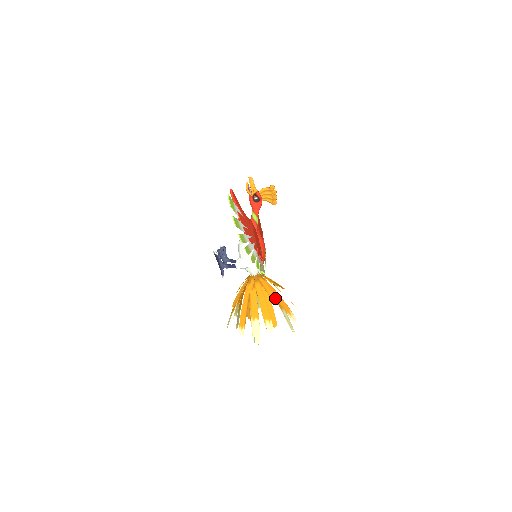
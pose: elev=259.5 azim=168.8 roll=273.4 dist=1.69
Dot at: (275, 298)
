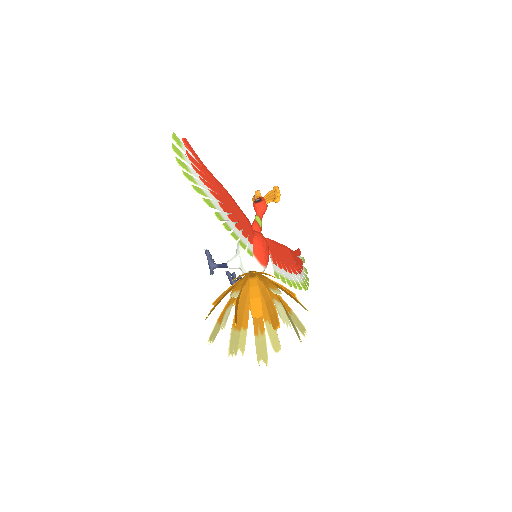
Dot at: (267, 288)
